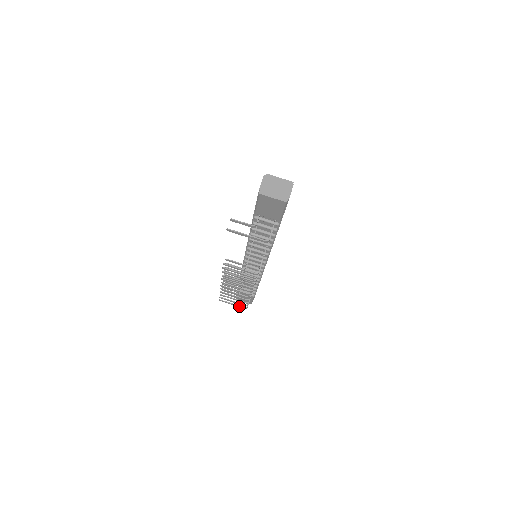
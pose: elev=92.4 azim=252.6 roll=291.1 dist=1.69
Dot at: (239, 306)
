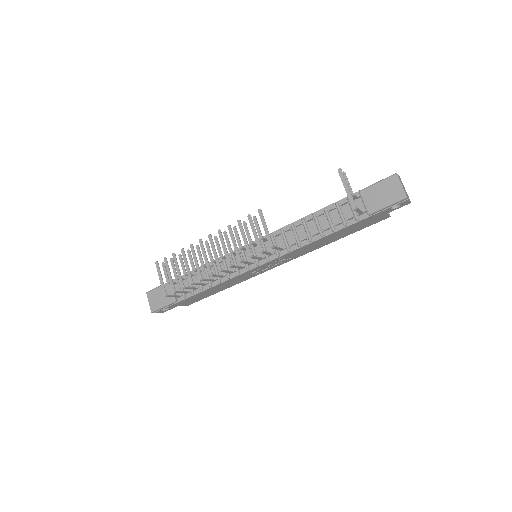
Dot at: (164, 286)
